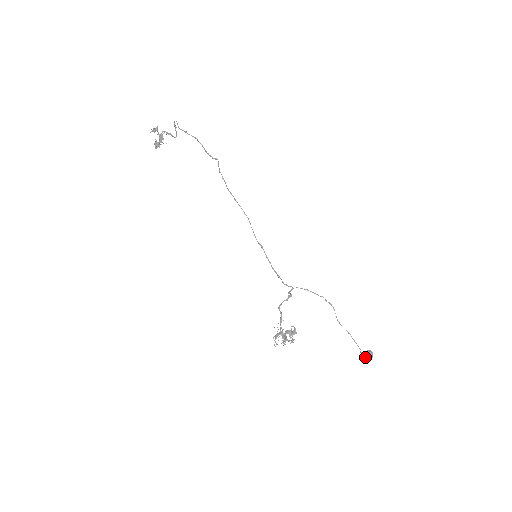
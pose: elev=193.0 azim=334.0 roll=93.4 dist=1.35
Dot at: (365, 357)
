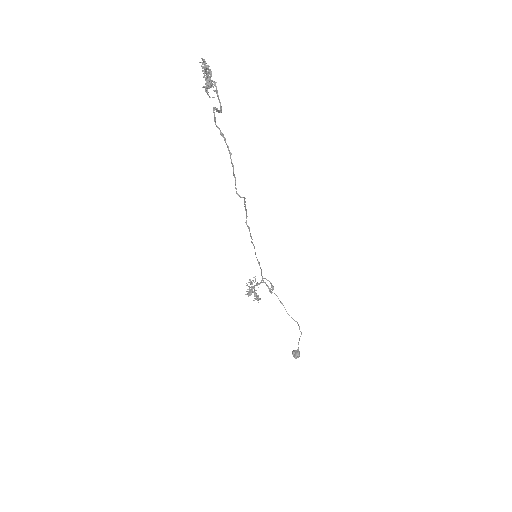
Dot at: (292, 352)
